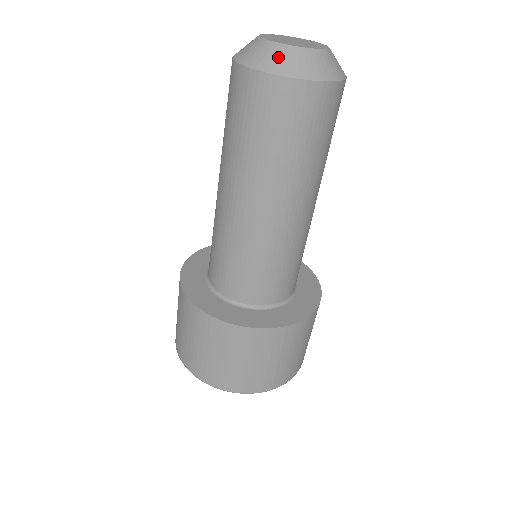
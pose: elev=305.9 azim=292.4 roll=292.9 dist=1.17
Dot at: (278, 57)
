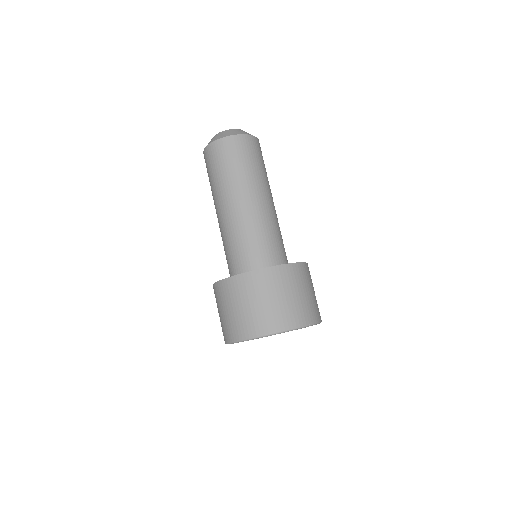
Dot at: (238, 131)
